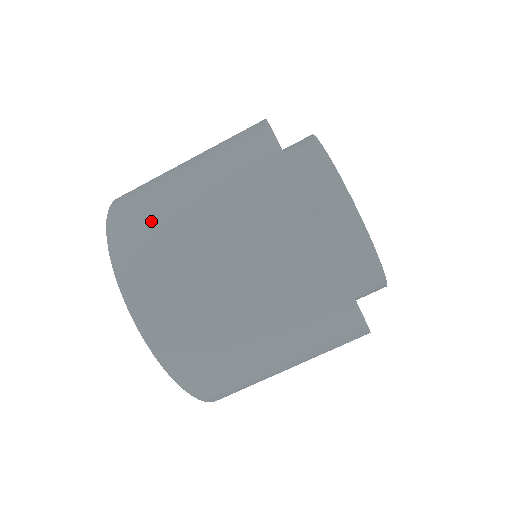
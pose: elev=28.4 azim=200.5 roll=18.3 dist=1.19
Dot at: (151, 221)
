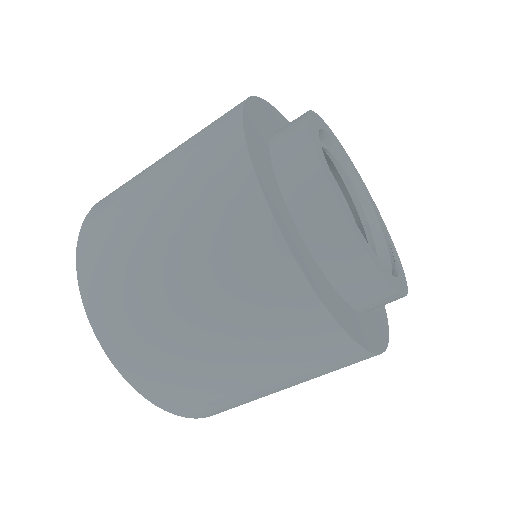
Dot at: (150, 337)
